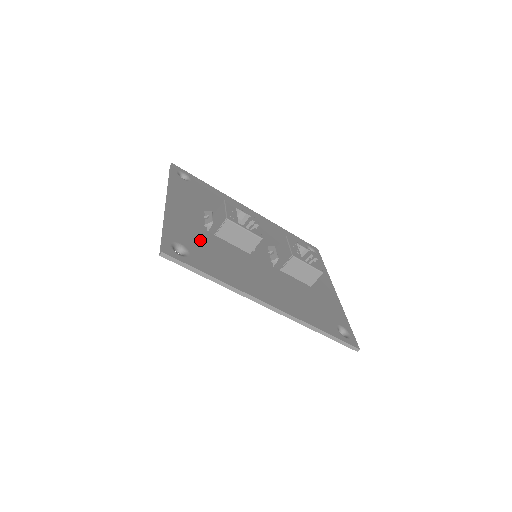
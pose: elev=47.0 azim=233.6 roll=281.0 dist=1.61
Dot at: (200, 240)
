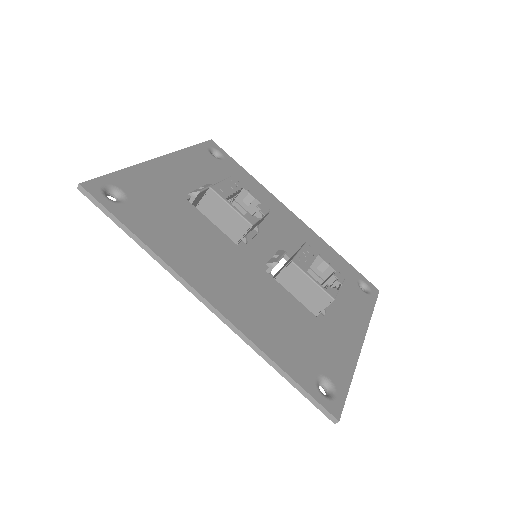
Dot at: (162, 201)
